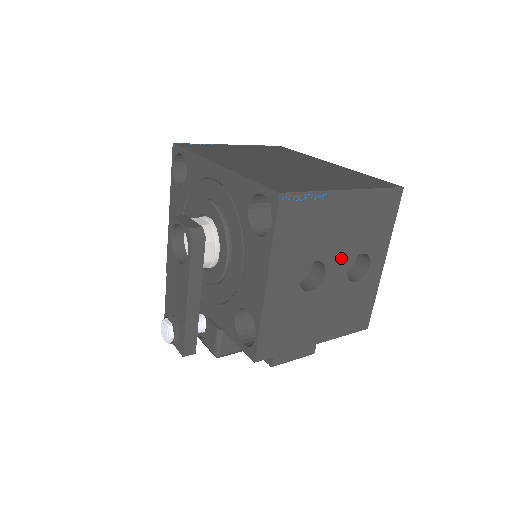
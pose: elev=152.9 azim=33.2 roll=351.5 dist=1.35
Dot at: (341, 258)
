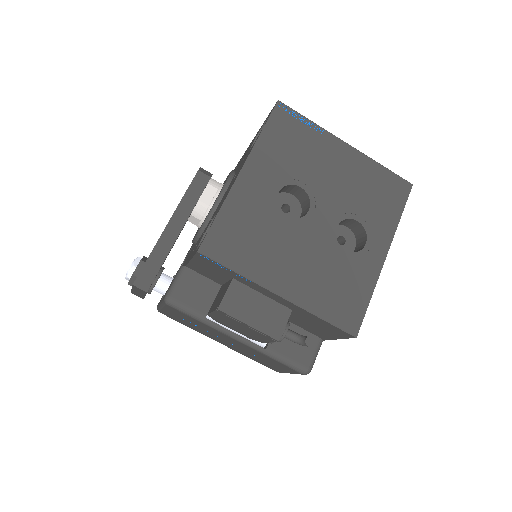
Dot at: (331, 207)
